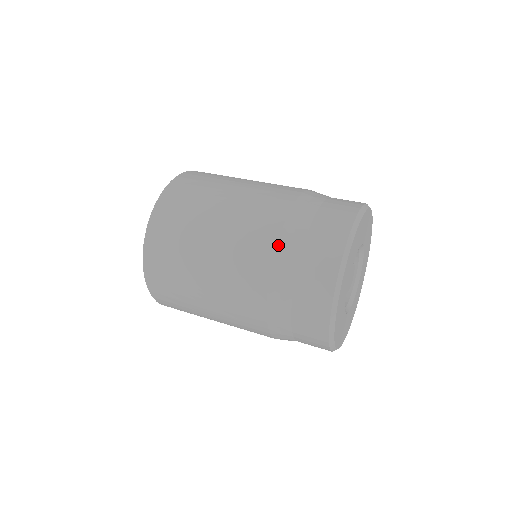
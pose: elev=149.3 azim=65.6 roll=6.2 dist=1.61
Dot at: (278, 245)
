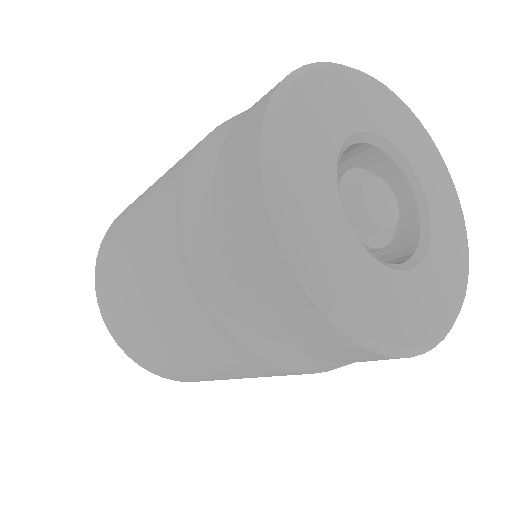
Dot at: occluded
